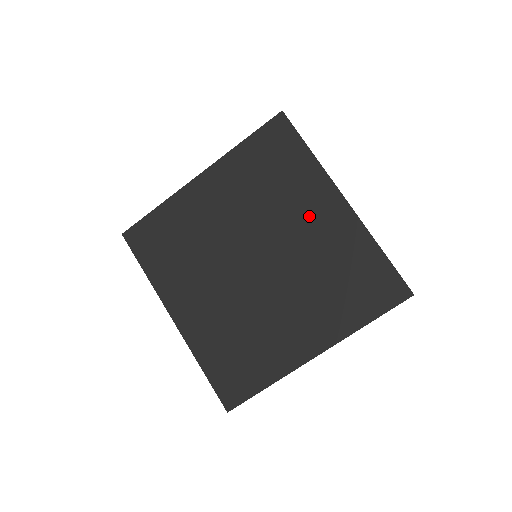
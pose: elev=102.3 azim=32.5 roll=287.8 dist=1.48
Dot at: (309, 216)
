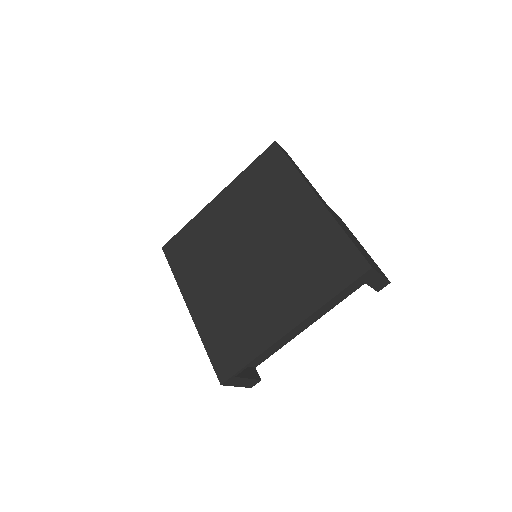
Dot at: (290, 215)
